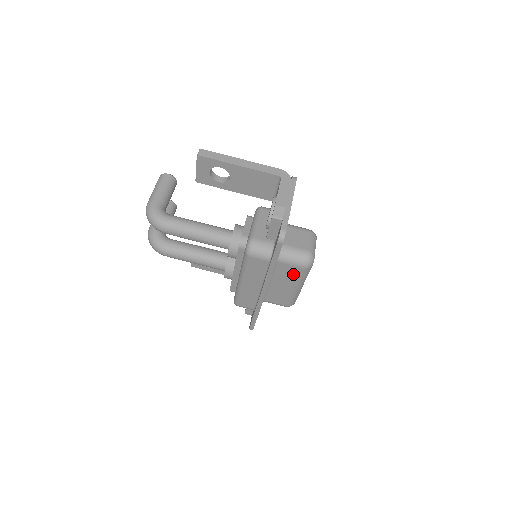
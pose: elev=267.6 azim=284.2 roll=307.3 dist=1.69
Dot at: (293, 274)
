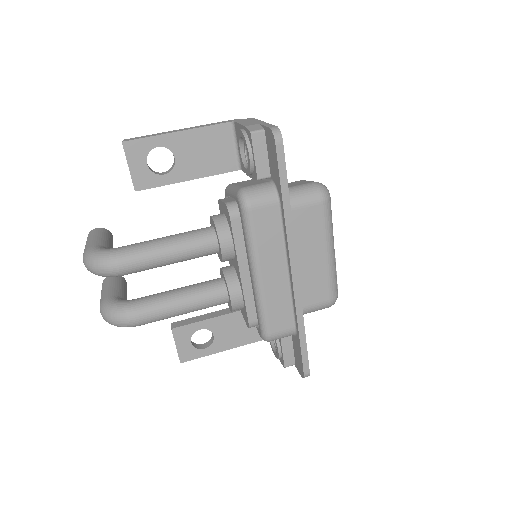
Dot at: (315, 224)
